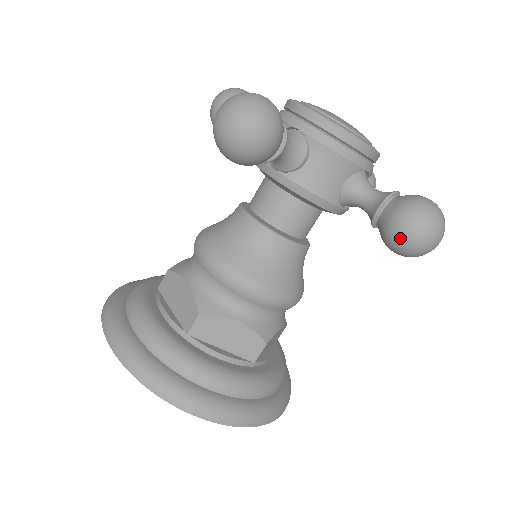
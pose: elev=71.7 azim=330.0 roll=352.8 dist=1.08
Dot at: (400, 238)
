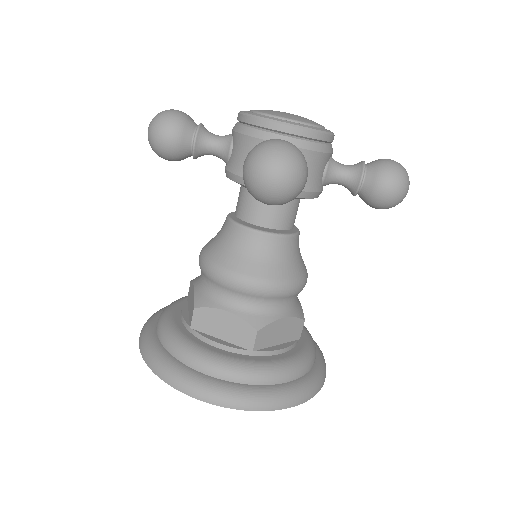
Dot at: (388, 200)
